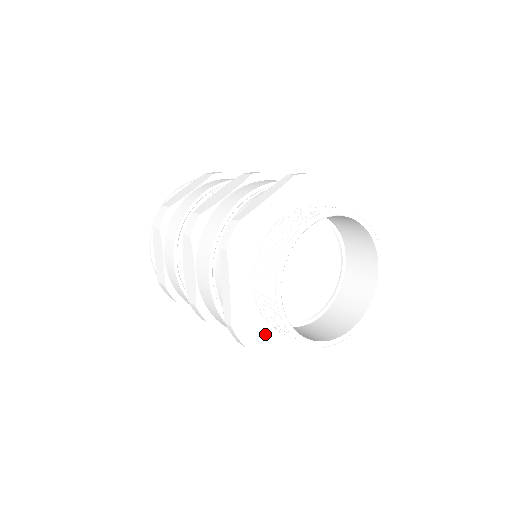
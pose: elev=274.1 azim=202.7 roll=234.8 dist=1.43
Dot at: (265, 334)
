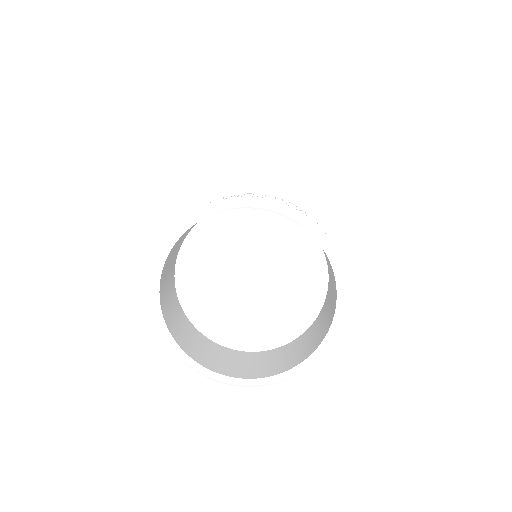
Dot at: occluded
